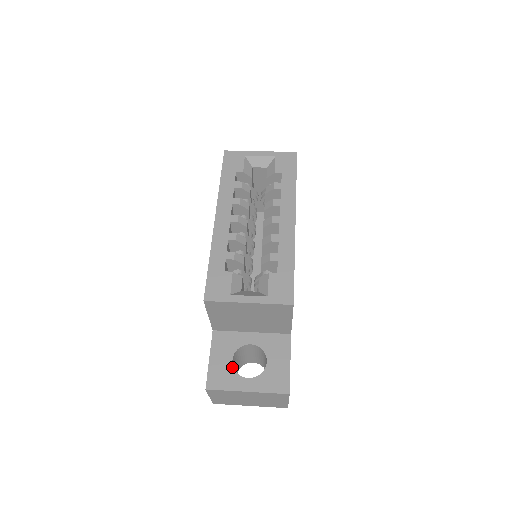
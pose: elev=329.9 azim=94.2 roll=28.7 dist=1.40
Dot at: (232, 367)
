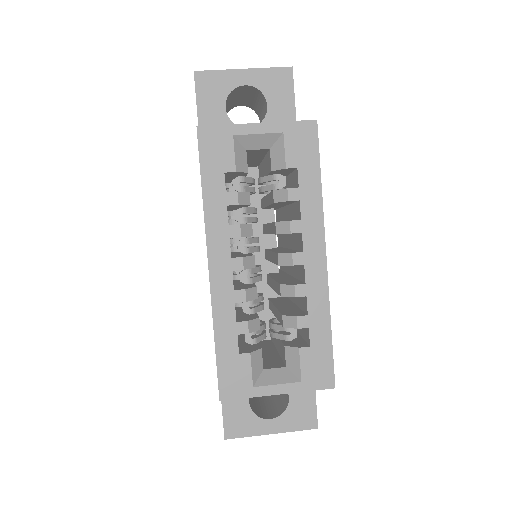
Dot at: (250, 410)
